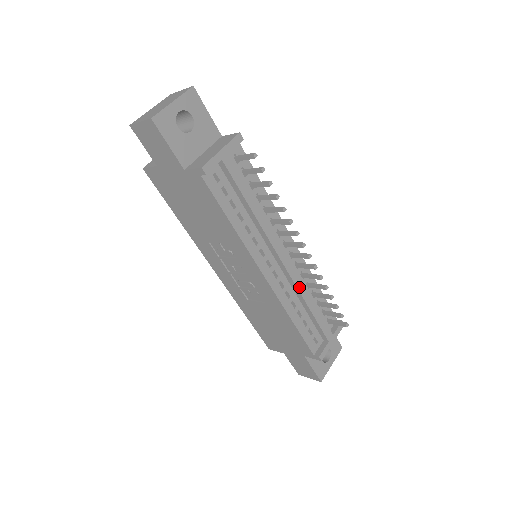
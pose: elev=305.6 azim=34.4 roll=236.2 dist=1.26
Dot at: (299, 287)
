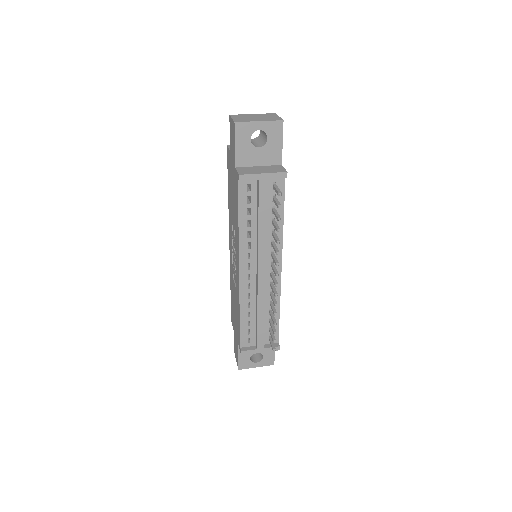
Dot at: (260, 298)
